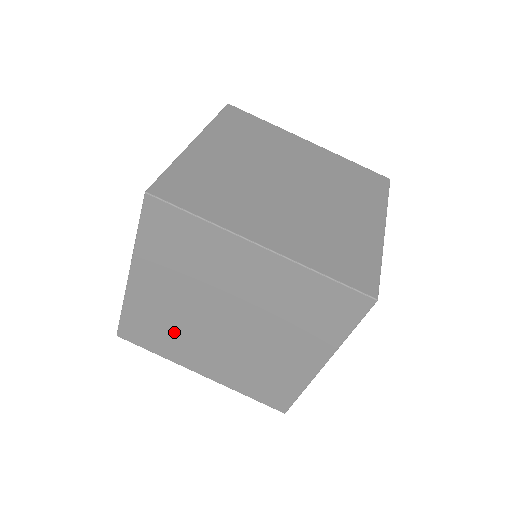
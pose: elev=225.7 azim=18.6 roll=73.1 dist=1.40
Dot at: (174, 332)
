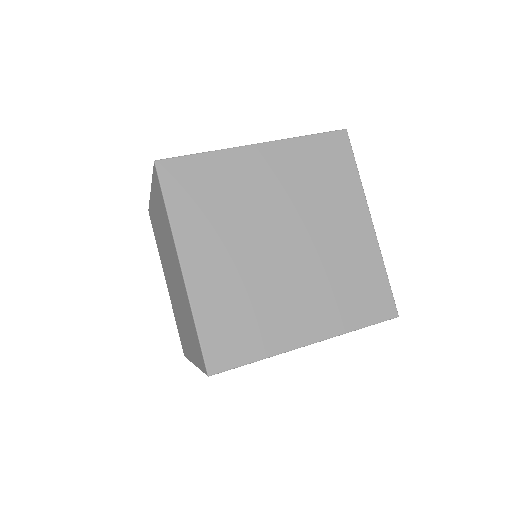
Dot at: (255, 305)
